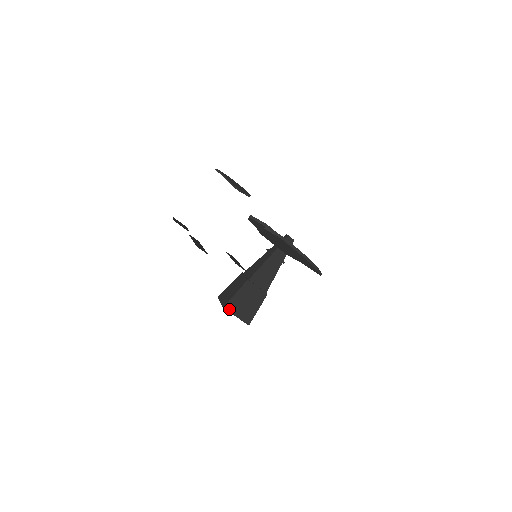
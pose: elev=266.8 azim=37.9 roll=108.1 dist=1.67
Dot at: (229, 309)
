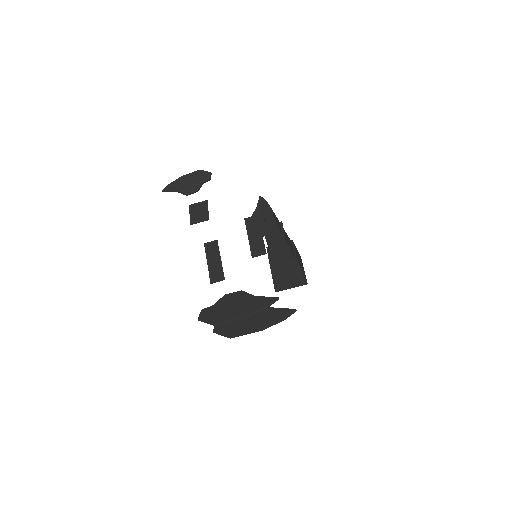
Dot at: (280, 289)
